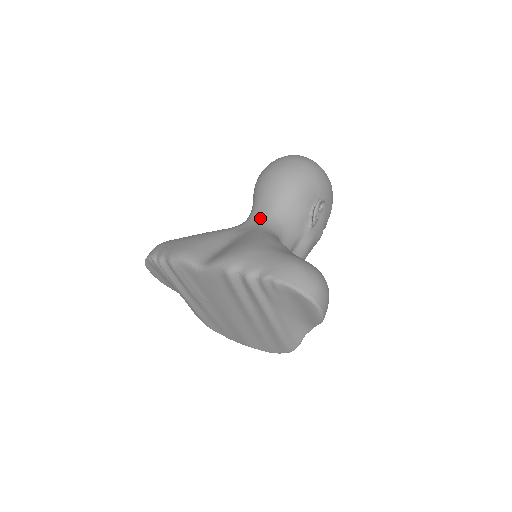
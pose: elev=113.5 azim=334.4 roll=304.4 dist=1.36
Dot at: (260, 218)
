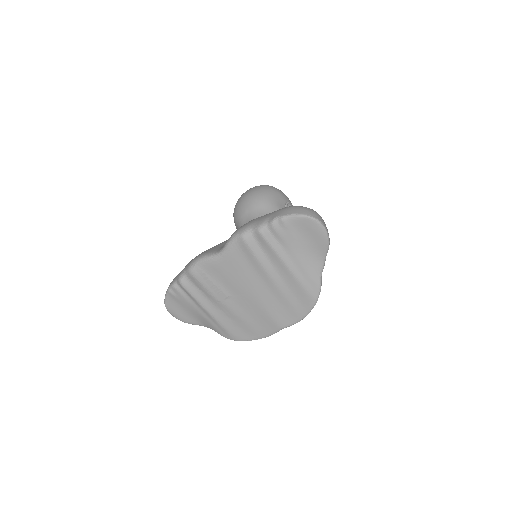
Dot at: occluded
